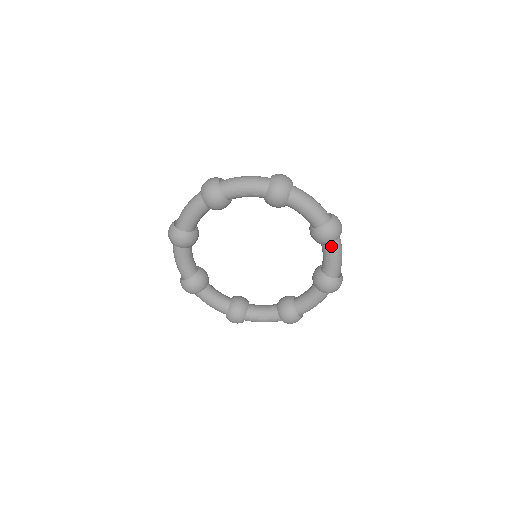
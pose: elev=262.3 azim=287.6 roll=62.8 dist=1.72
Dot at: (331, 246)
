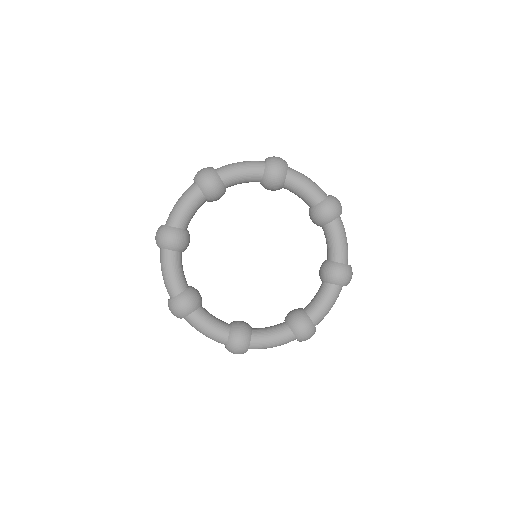
Dot at: (335, 224)
